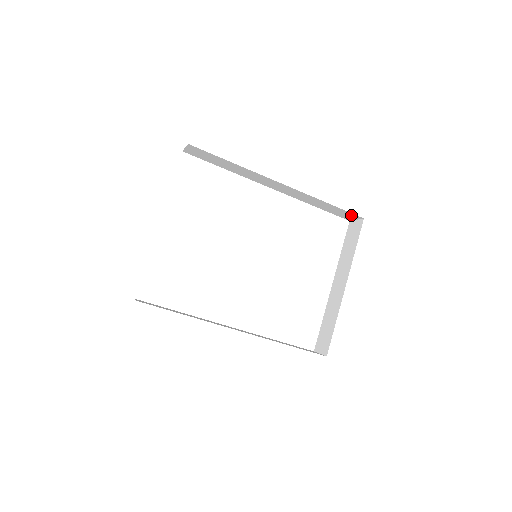
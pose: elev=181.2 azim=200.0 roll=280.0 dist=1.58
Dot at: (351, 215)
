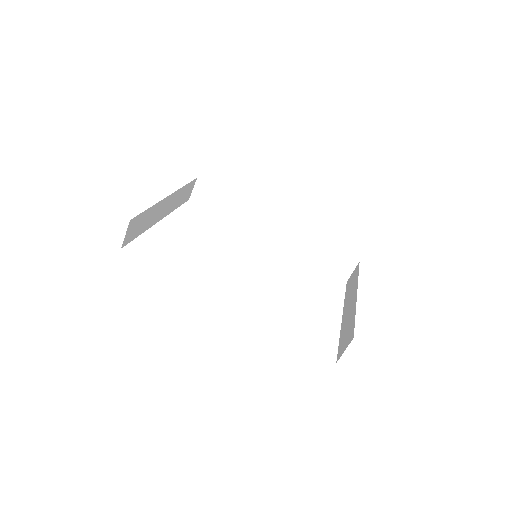
Dot at: (346, 262)
